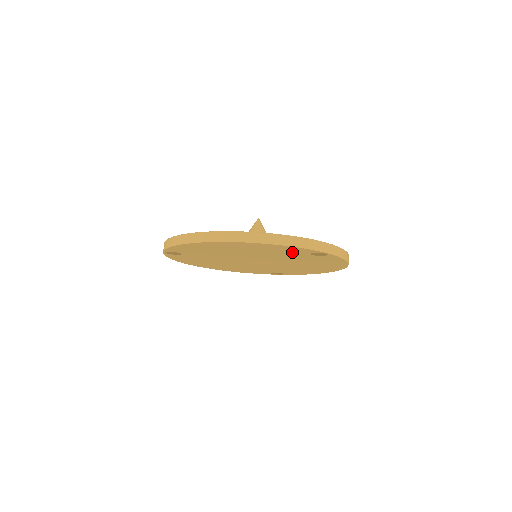
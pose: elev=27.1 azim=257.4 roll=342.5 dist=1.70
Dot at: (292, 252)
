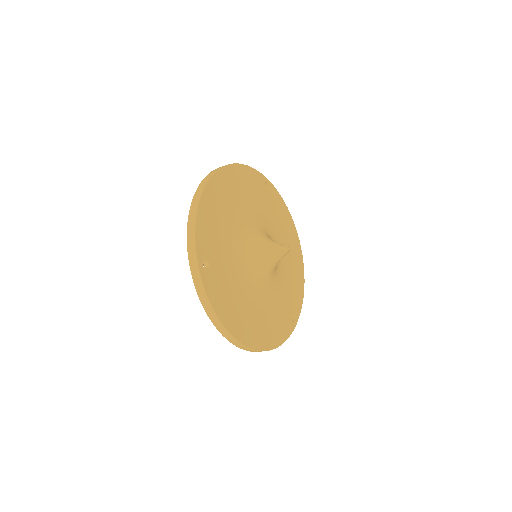
Dot at: occluded
